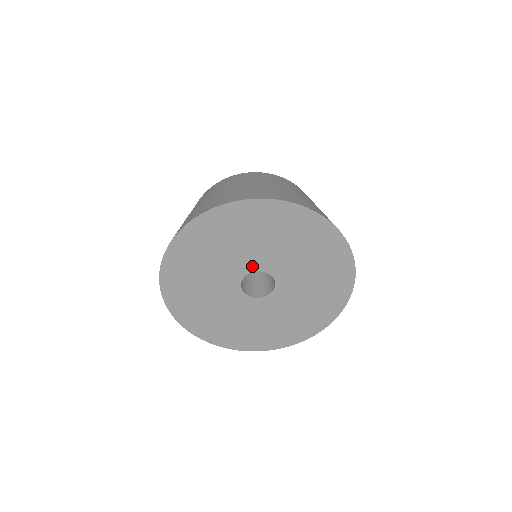
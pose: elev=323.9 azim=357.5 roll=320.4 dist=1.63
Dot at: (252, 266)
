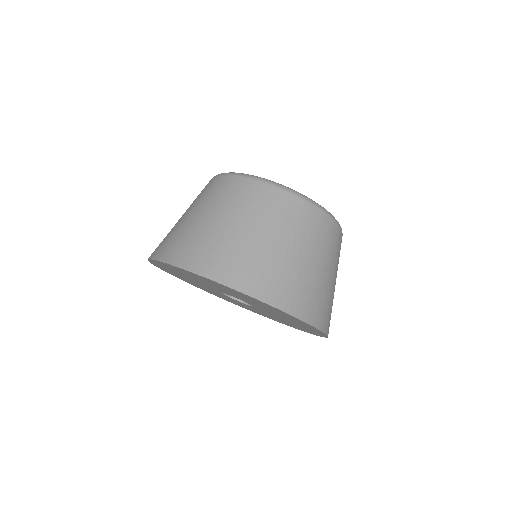
Dot at: (227, 293)
